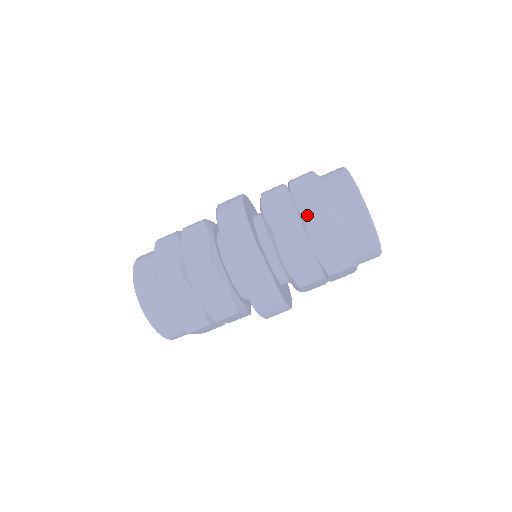
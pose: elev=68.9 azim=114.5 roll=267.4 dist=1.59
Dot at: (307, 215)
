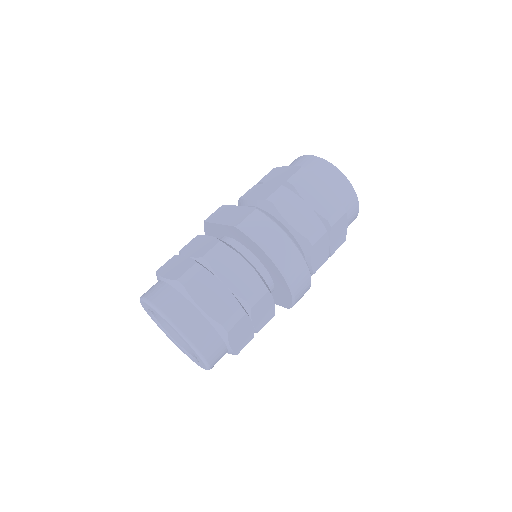
Dot at: occluded
